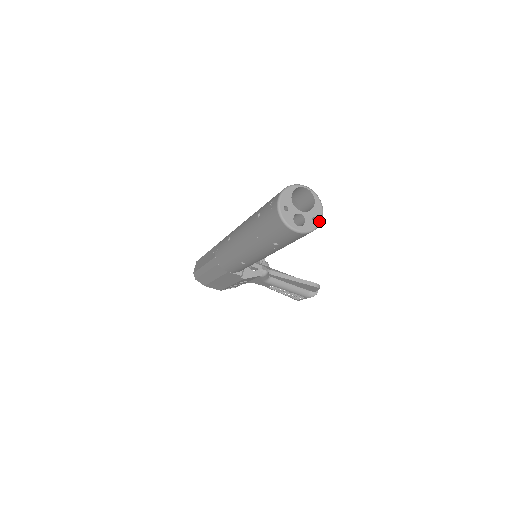
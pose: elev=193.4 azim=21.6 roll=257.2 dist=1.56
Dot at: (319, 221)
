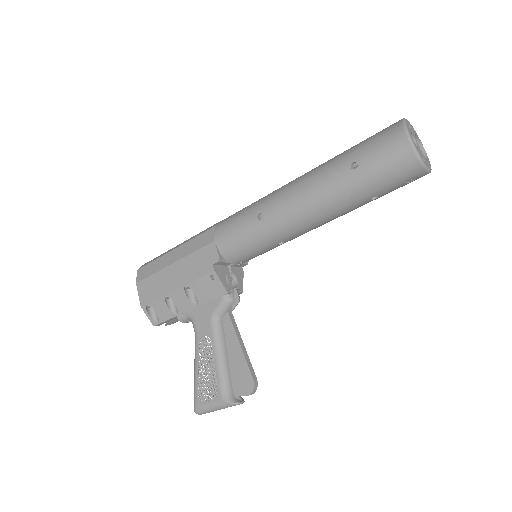
Dot at: (426, 165)
